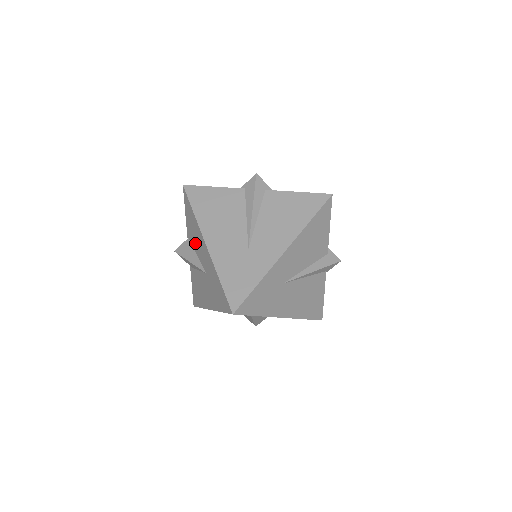
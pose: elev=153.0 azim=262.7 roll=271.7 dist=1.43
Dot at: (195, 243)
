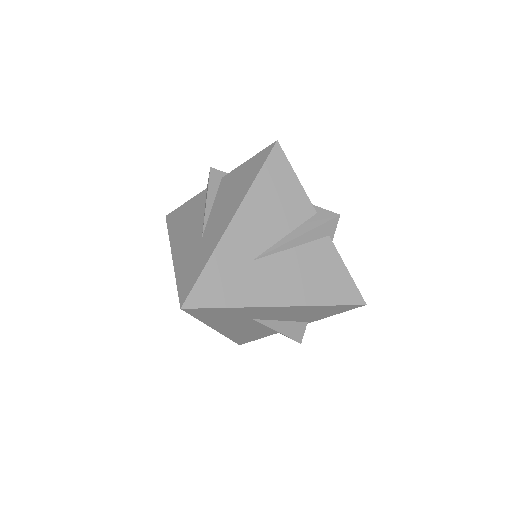
Dot at: occluded
